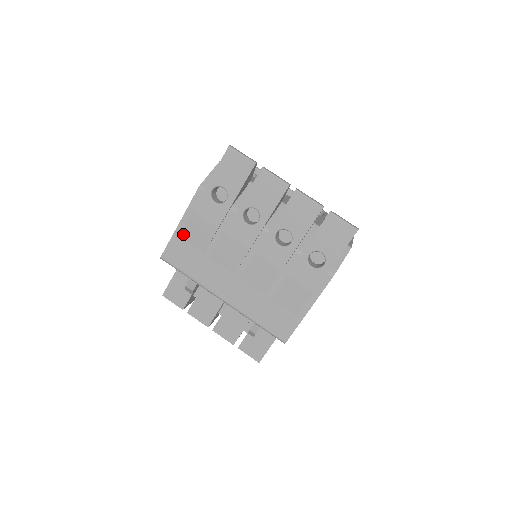
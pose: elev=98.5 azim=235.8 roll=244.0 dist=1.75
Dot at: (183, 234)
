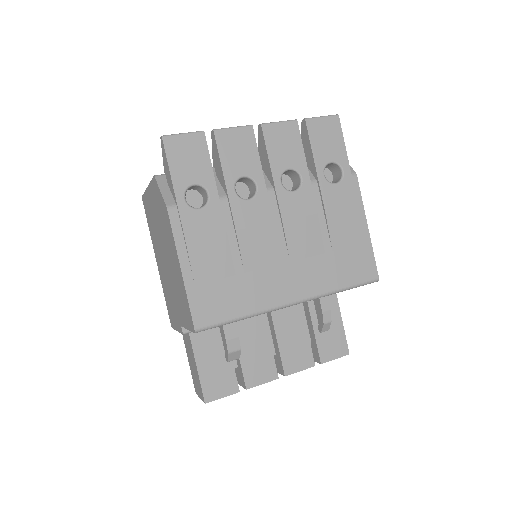
Dot at: (196, 277)
